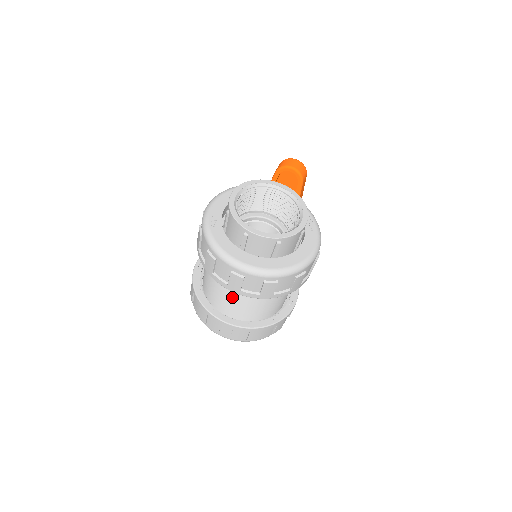
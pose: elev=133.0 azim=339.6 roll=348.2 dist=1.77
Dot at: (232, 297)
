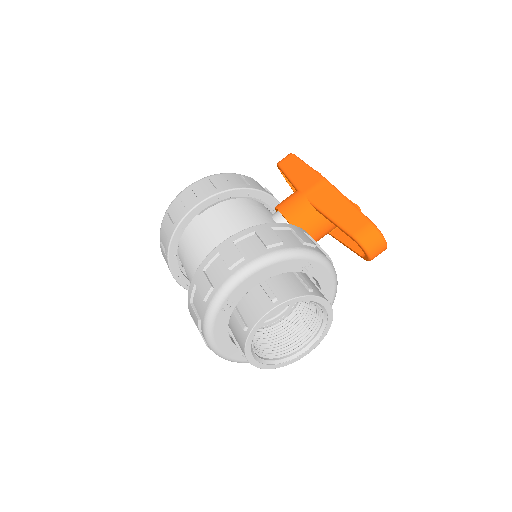
Dot at: occluded
